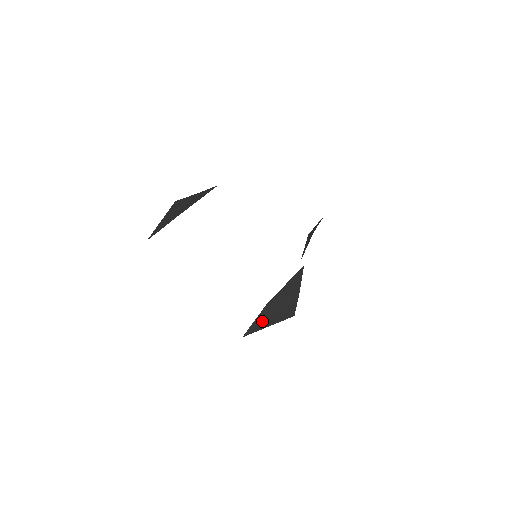
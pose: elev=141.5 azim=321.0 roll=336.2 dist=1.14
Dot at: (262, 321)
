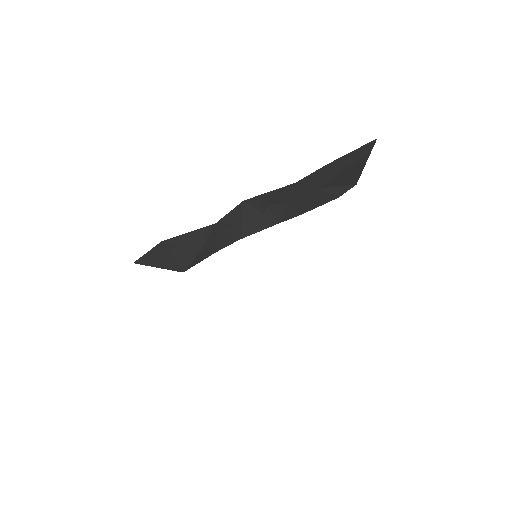
Dot at: (153, 257)
